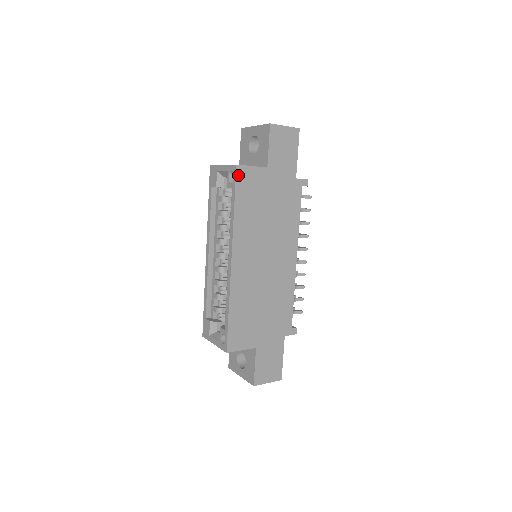
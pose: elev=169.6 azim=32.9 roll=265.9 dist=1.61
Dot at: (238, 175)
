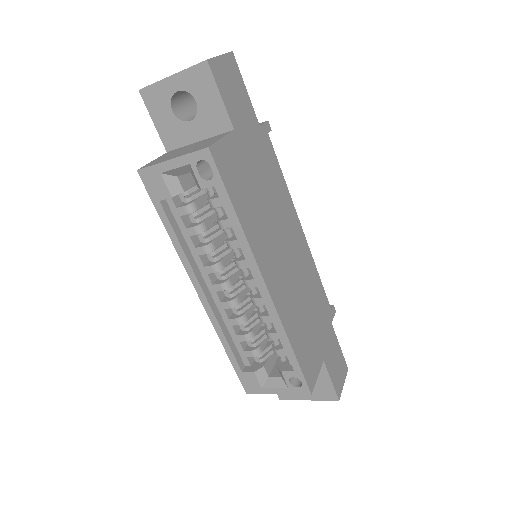
Dot at: (217, 162)
